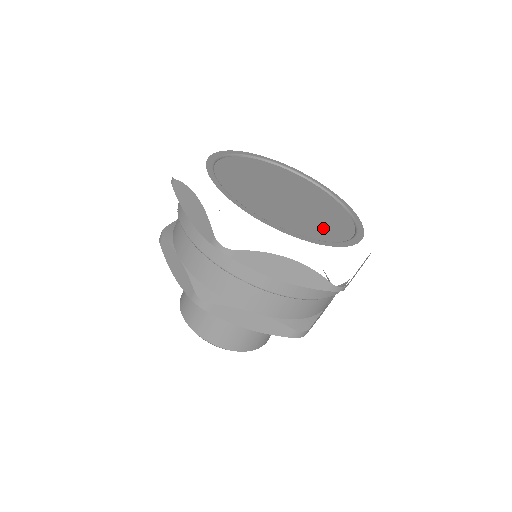
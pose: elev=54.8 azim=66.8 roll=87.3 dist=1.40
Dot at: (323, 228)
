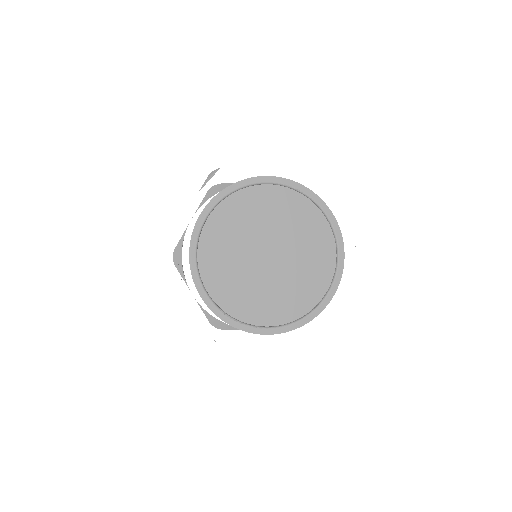
Dot at: (300, 294)
